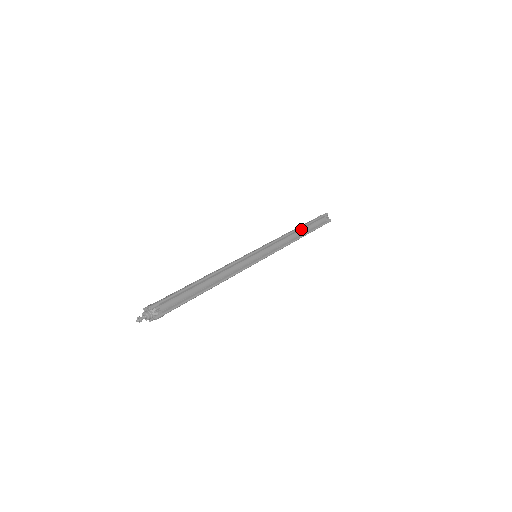
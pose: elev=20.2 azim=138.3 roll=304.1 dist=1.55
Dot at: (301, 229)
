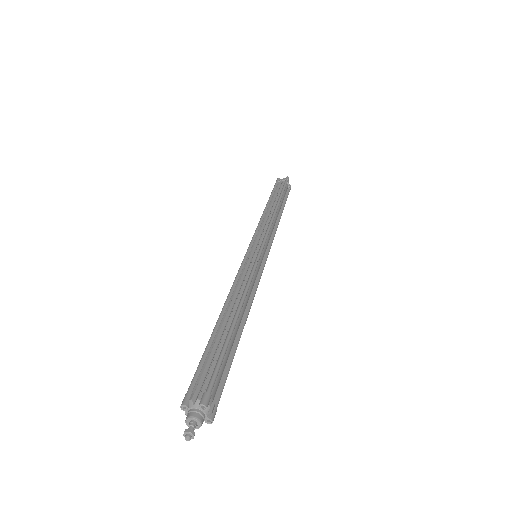
Dot at: occluded
